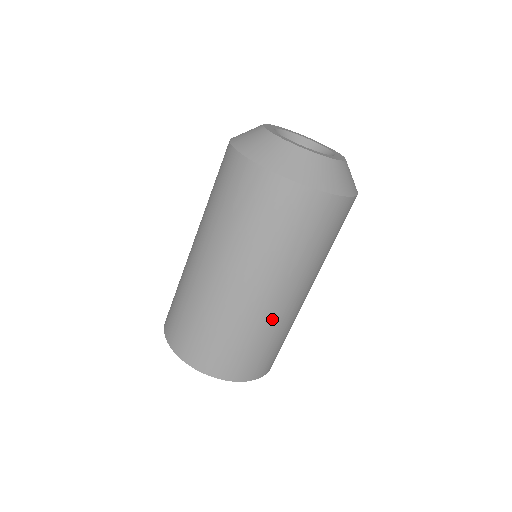
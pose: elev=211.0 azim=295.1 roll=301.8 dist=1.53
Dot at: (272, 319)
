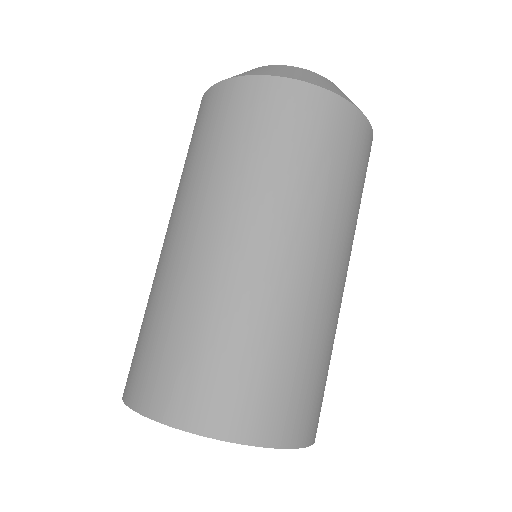
Dot at: (280, 299)
